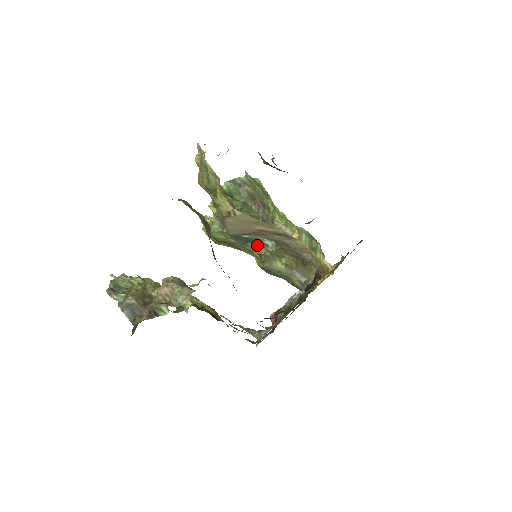
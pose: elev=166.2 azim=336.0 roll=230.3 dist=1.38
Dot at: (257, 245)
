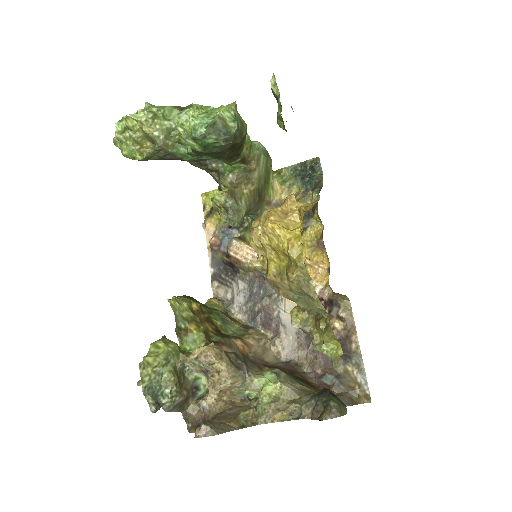
Dot at: occluded
